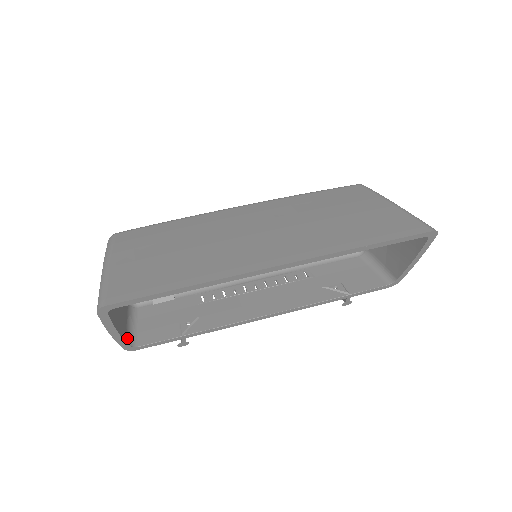
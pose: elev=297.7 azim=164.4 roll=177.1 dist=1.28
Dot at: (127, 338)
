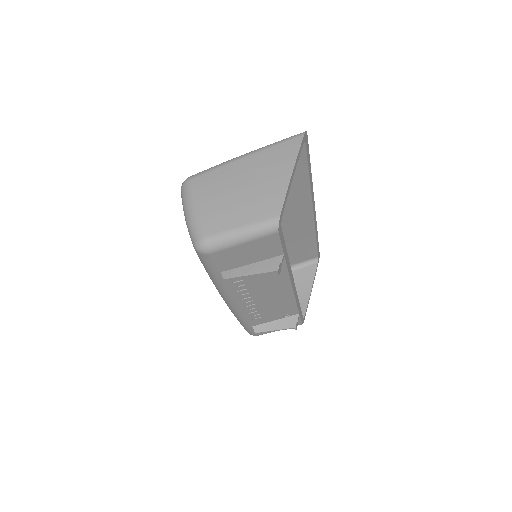
Dot at: (264, 223)
